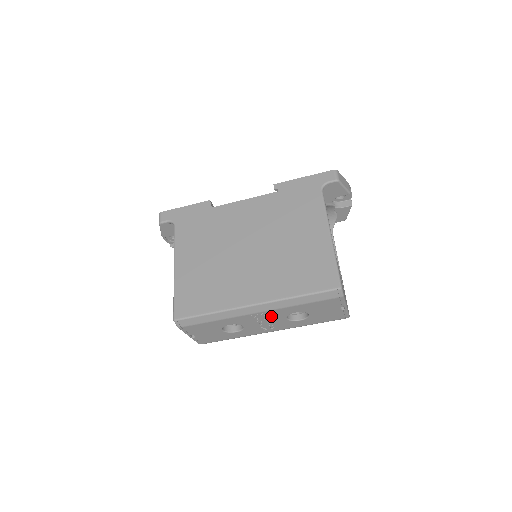
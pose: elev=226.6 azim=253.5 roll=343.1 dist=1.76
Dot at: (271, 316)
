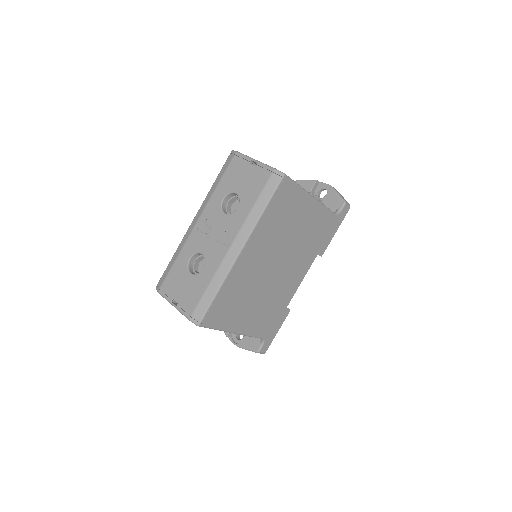
Dot at: (210, 220)
